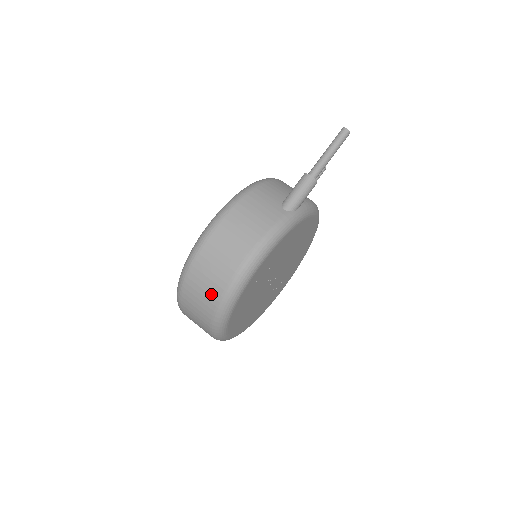
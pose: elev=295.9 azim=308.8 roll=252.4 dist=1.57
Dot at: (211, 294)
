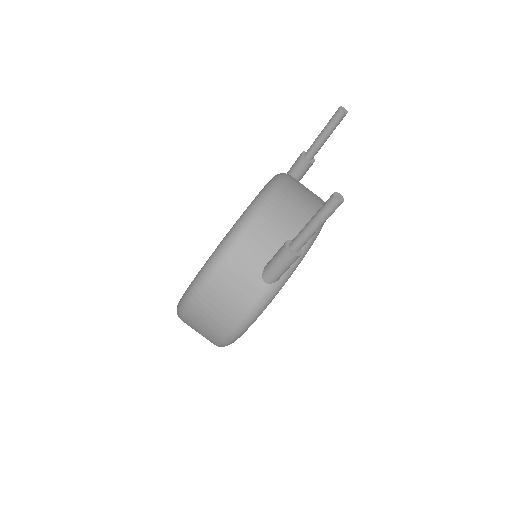
Dot at: occluded
